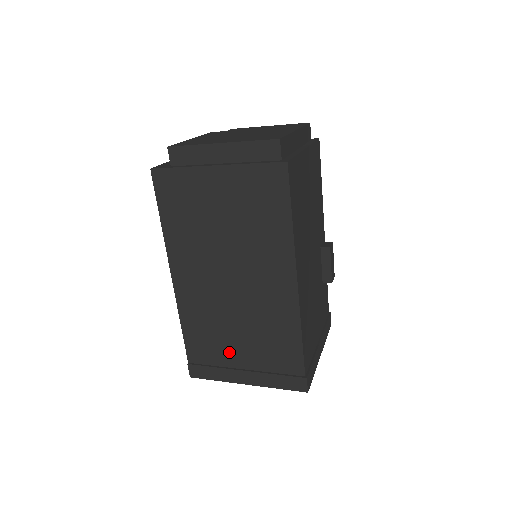
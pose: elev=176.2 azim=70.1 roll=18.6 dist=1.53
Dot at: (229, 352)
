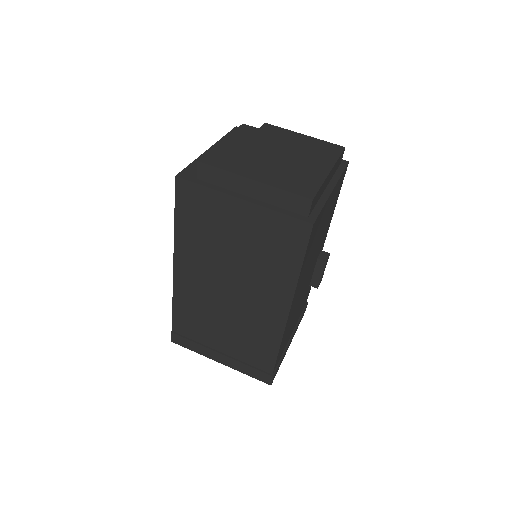
Dot at: (211, 337)
